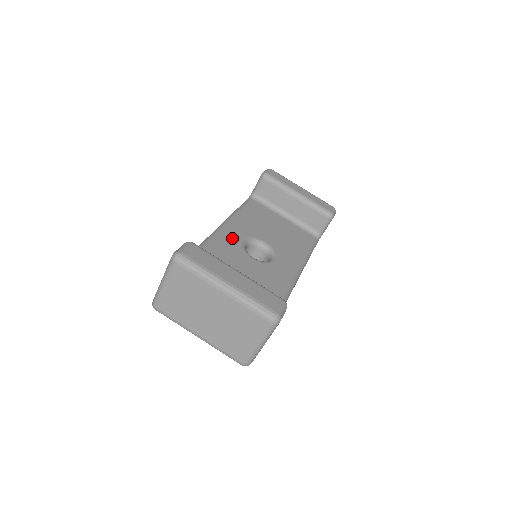
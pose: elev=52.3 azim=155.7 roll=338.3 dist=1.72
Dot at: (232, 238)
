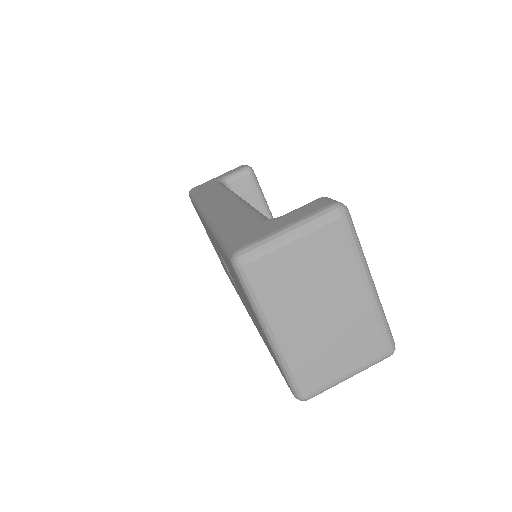
Dot at: occluded
